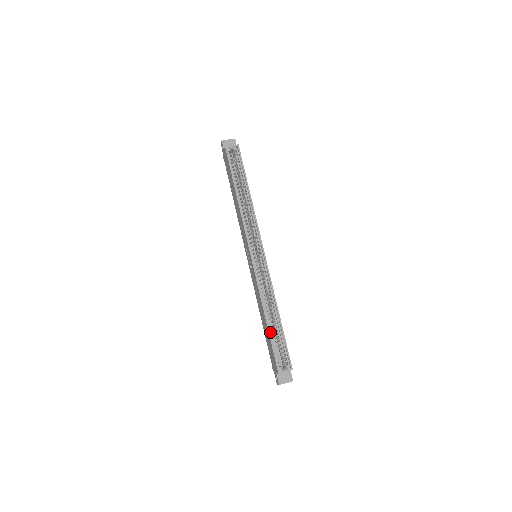
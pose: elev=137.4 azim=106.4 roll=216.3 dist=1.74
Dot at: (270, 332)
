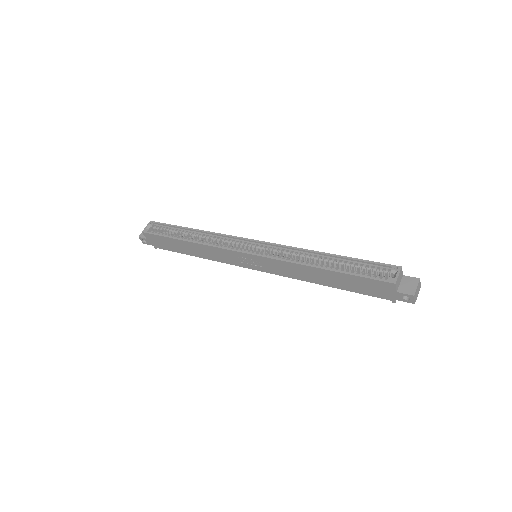
Dot at: (340, 272)
